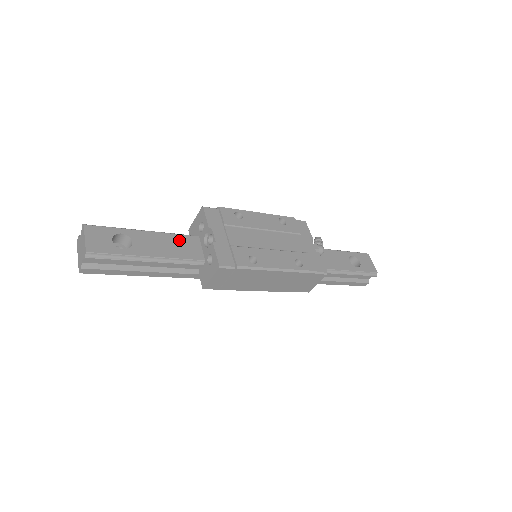
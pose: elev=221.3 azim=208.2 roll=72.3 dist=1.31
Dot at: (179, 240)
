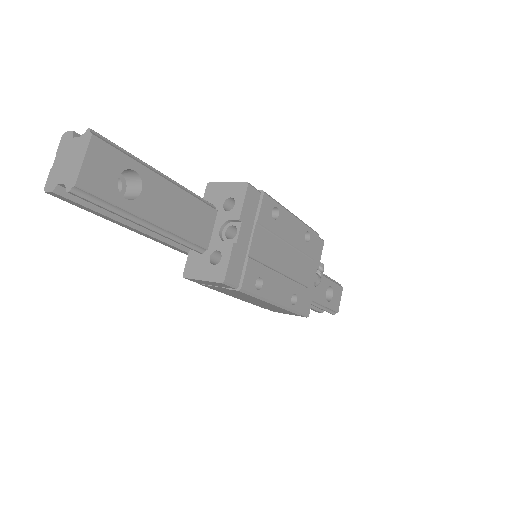
Dot at: (195, 208)
